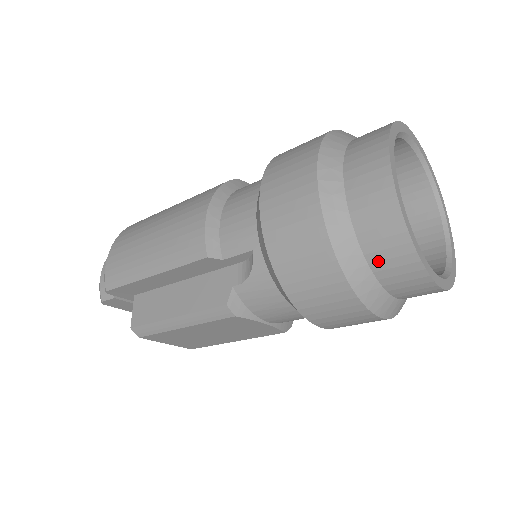
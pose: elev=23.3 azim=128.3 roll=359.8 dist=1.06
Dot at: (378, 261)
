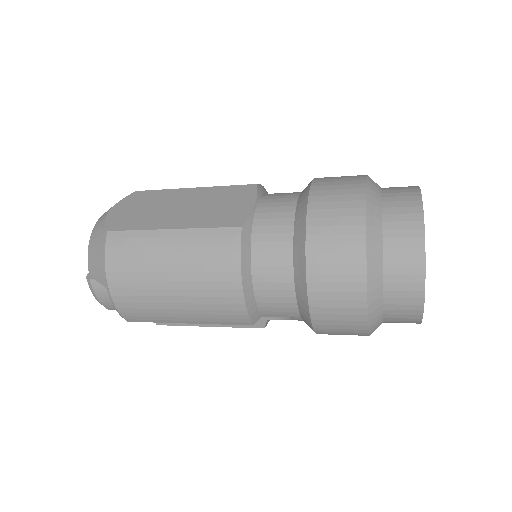
Dot at: occluded
